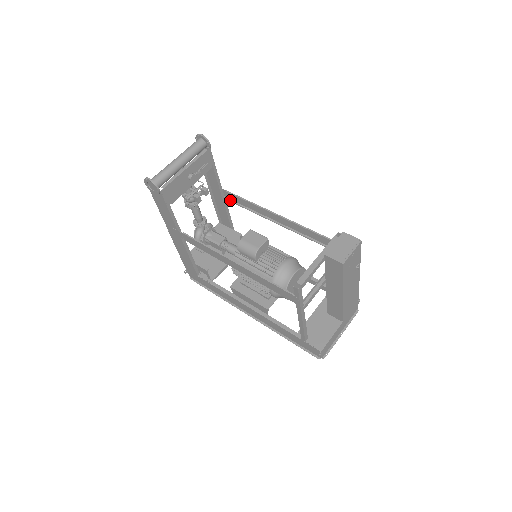
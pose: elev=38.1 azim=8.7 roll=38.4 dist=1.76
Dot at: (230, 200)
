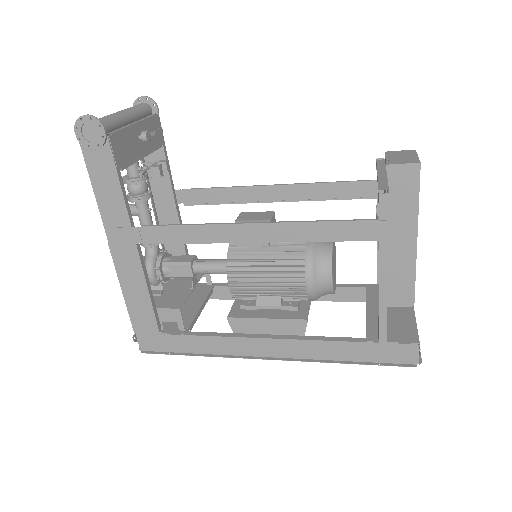
Dot at: (189, 204)
